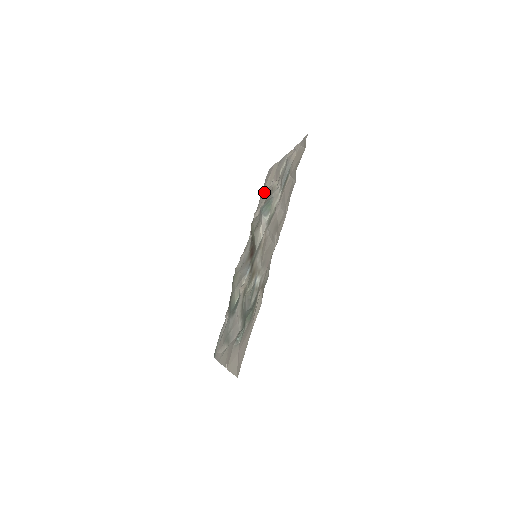
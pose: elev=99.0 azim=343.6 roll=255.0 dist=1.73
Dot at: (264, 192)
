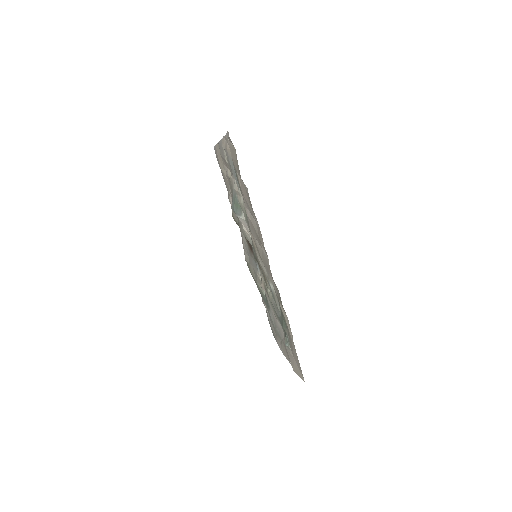
Dot at: (224, 177)
